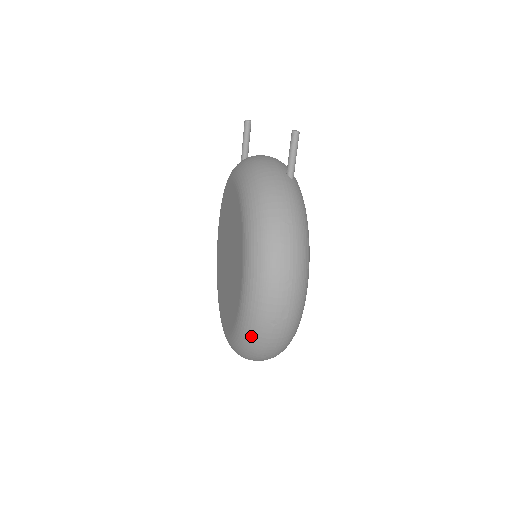
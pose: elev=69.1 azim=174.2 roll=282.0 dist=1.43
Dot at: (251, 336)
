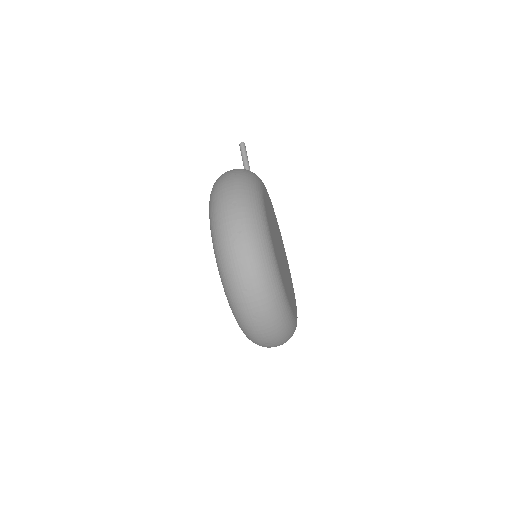
Dot at: (224, 267)
